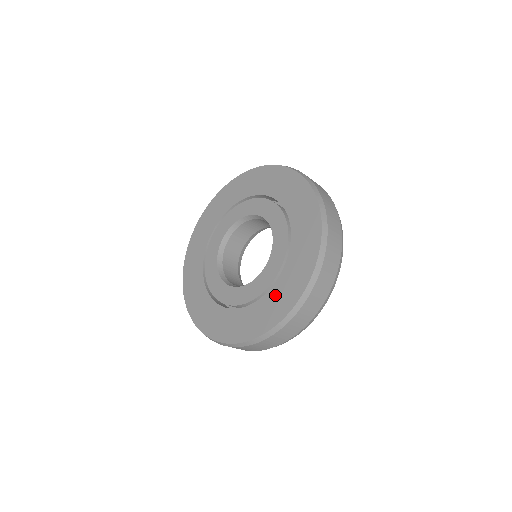
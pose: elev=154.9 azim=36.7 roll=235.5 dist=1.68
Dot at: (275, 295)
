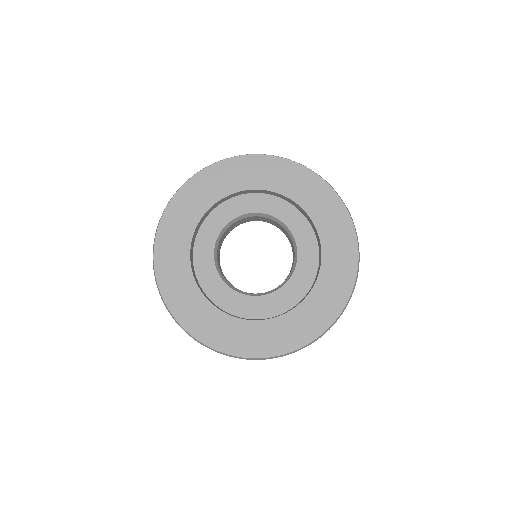
Dot at: (220, 322)
